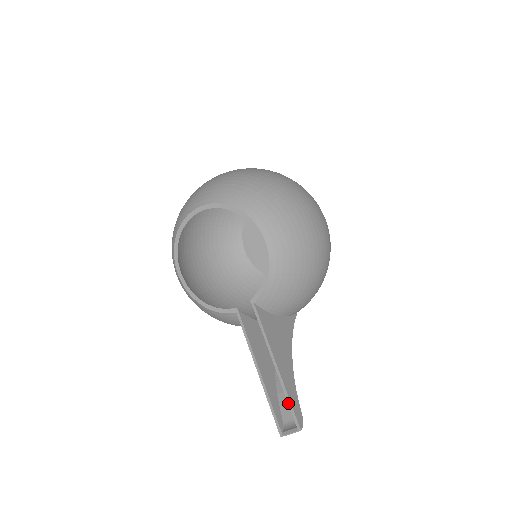
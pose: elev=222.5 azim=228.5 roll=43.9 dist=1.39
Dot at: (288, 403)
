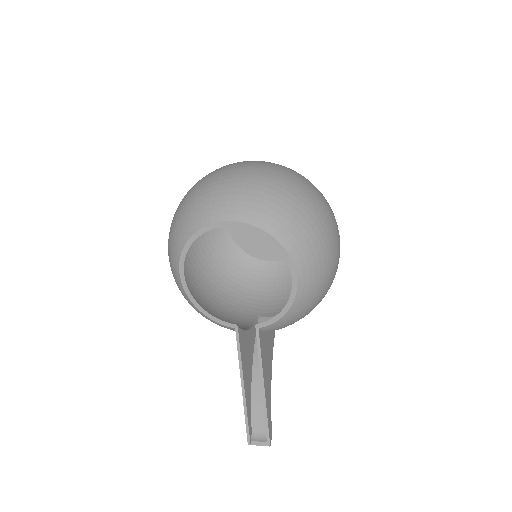
Dot at: (265, 423)
